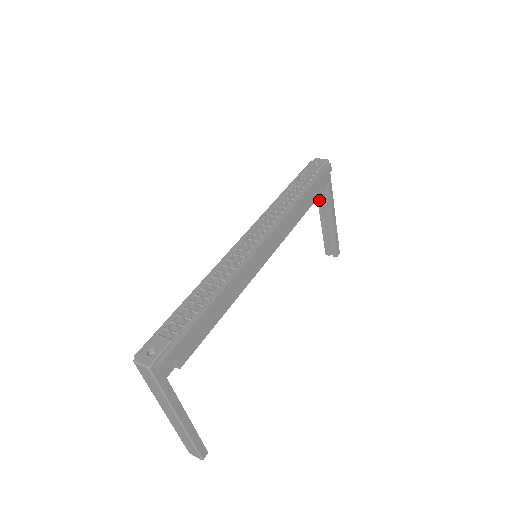
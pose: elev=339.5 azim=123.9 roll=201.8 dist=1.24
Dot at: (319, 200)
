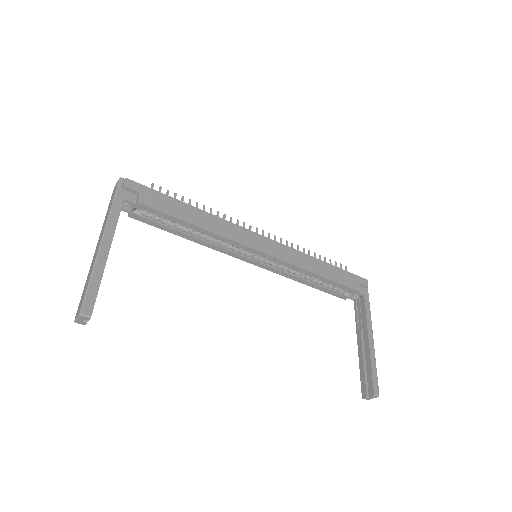
Dot at: (357, 322)
